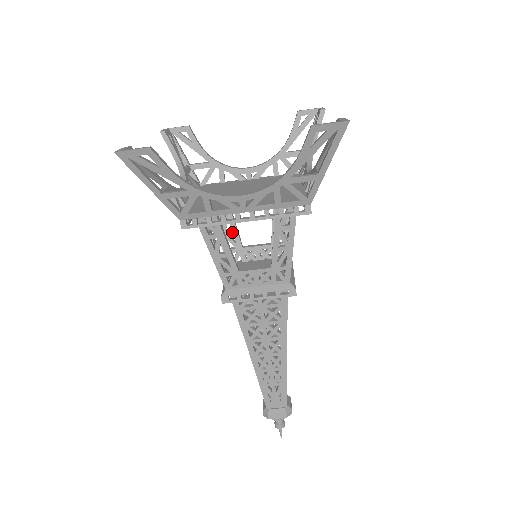
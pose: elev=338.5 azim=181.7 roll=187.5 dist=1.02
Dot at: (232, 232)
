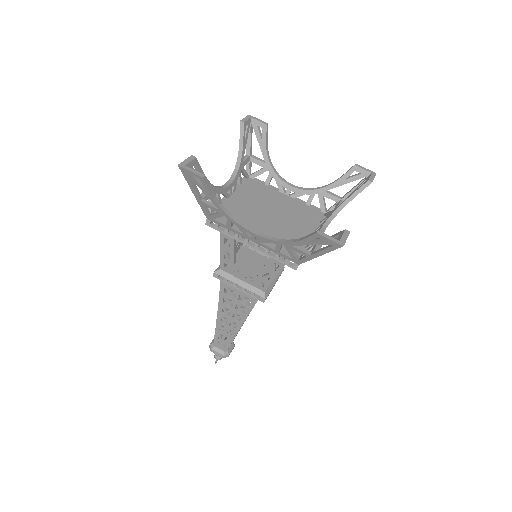
Dot at: occluded
